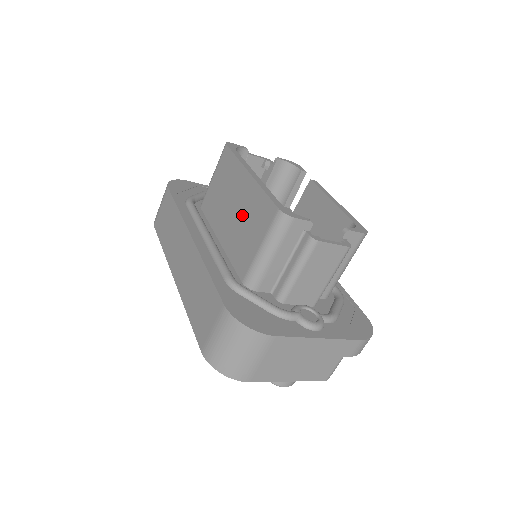
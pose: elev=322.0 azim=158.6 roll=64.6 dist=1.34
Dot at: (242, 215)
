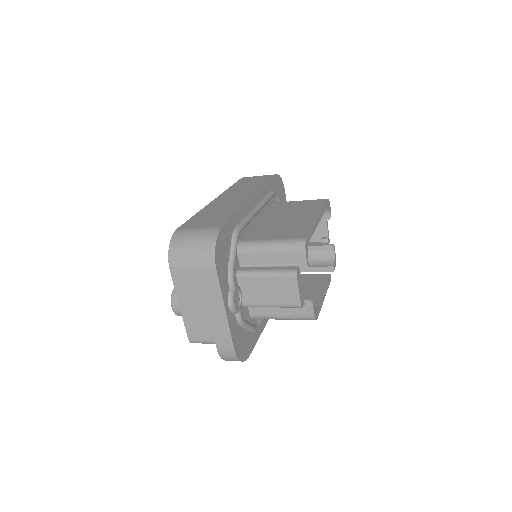
Dot at: (286, 224)
